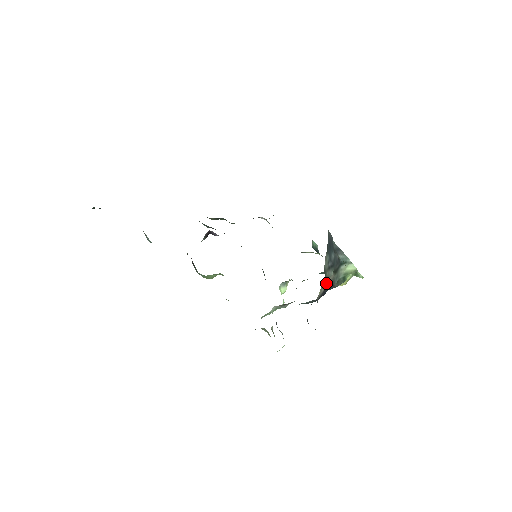
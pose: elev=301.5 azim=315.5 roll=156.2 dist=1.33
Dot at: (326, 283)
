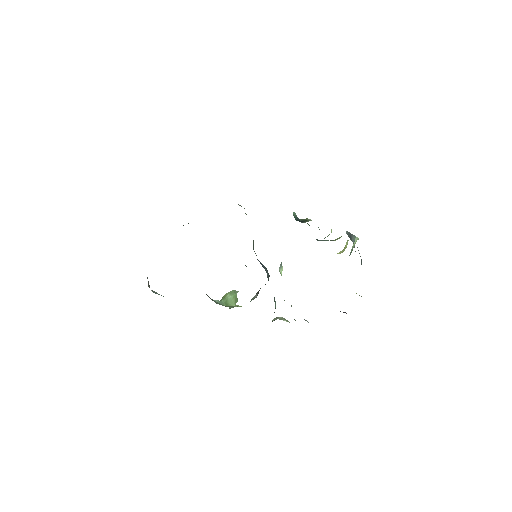
Dot at: occluded
